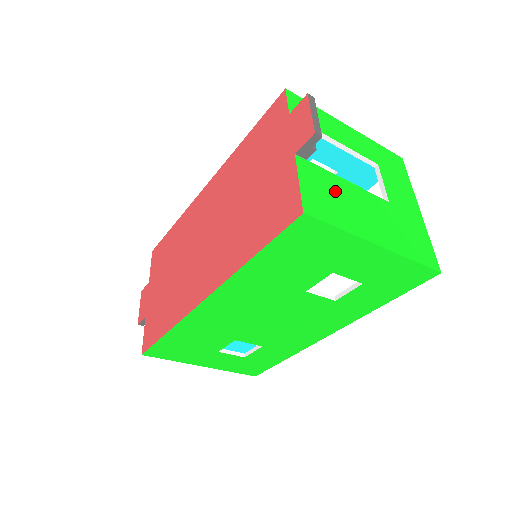
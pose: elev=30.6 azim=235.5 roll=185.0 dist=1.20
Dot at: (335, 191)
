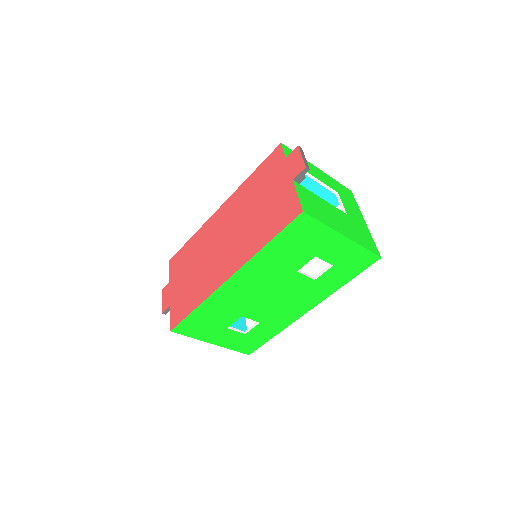
Dot at: (317, 203)
